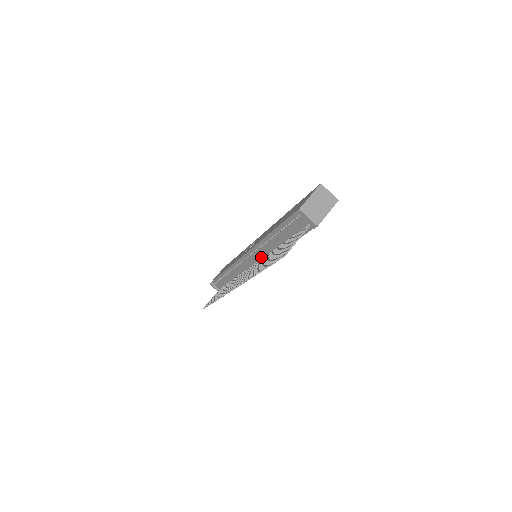
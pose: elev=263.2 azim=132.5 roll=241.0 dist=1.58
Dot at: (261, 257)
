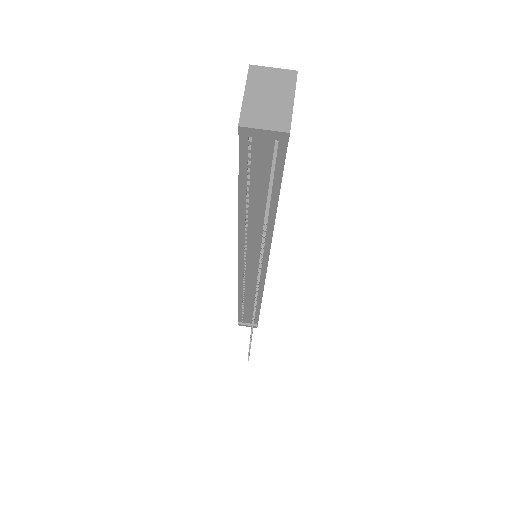
Dot at: (259, 253)
